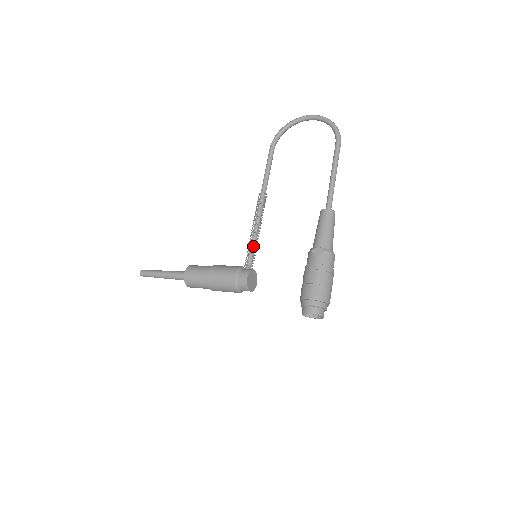
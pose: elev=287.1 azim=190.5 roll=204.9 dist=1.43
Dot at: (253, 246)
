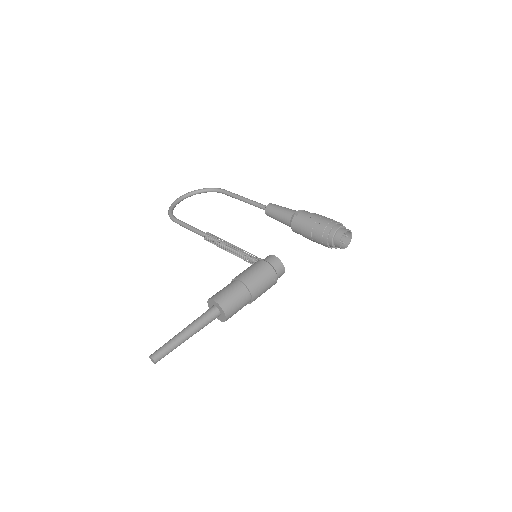
Dot at: (245, 253)
